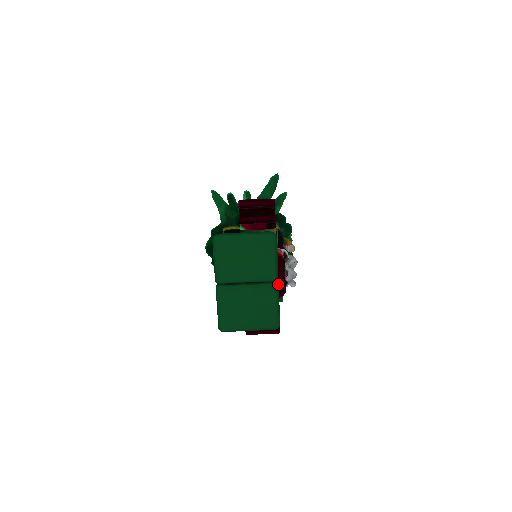
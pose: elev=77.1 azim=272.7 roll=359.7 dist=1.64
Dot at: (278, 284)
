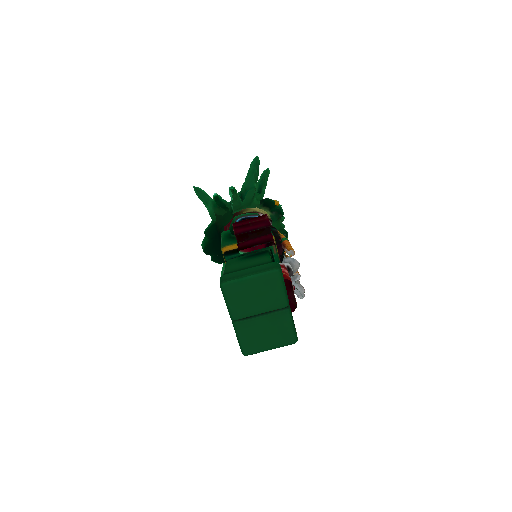
Dot at: (290, 308)
